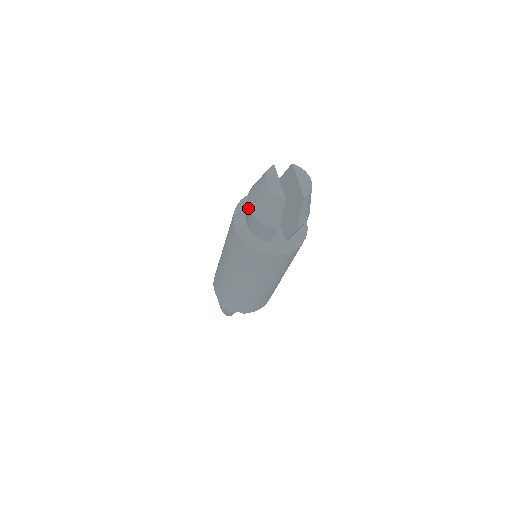
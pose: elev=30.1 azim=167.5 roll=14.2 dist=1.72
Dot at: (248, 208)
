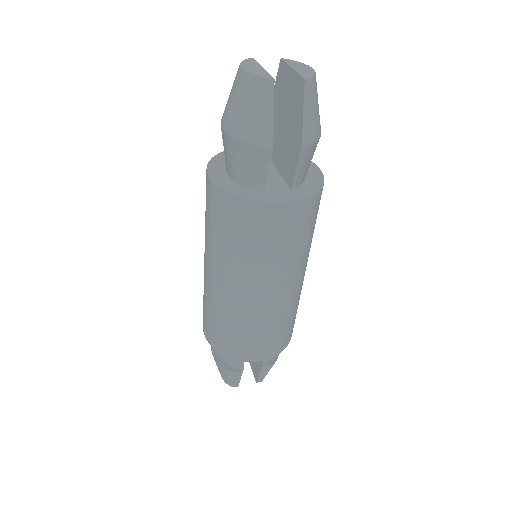
Dot at: (222, 131)
